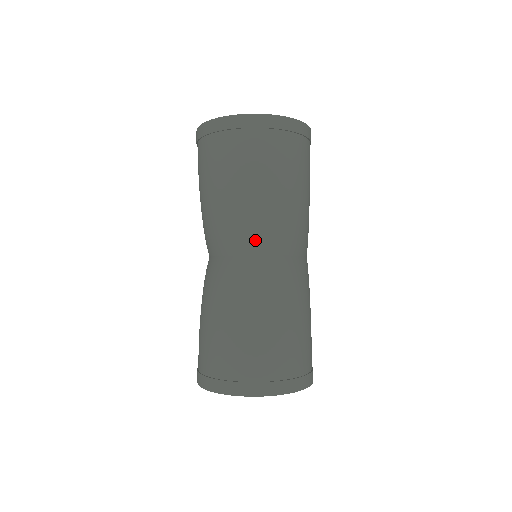
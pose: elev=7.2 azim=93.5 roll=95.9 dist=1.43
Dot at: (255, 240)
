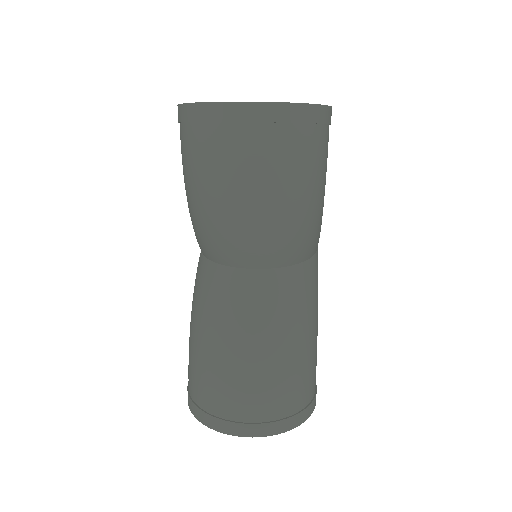
Dot at: (253, 255)
